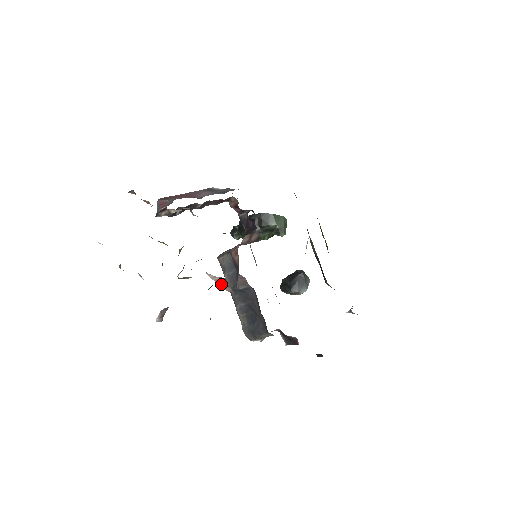
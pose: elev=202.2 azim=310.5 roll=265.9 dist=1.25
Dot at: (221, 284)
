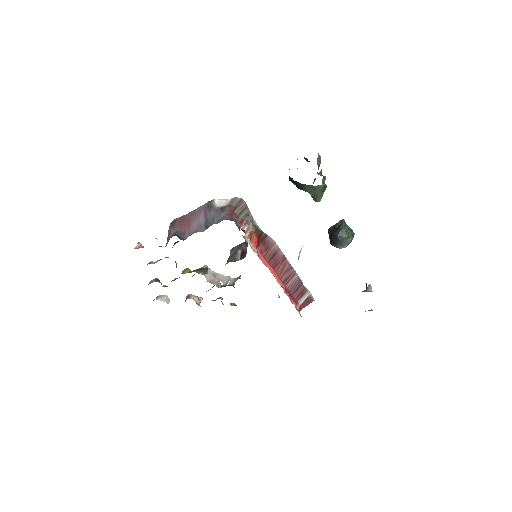
Dot at: (226, 278)
